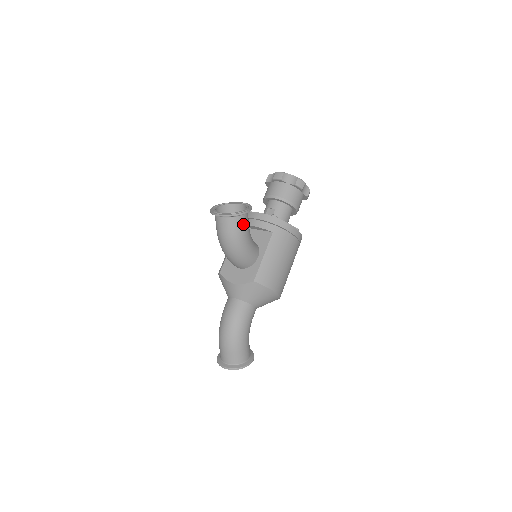
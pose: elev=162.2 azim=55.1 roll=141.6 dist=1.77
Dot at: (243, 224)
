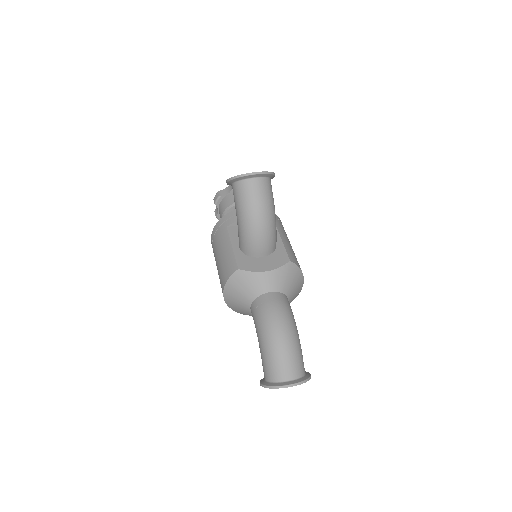
Dot at: occluded
